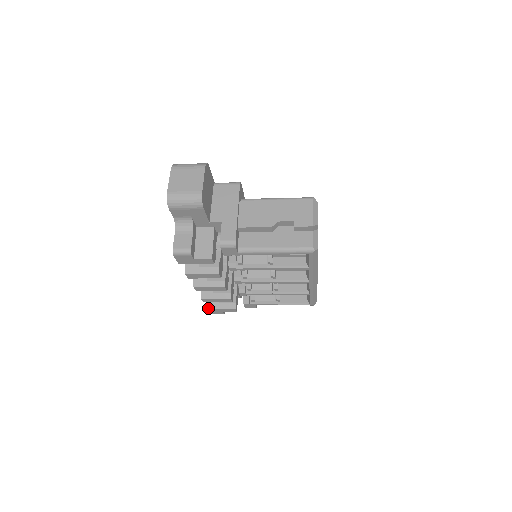
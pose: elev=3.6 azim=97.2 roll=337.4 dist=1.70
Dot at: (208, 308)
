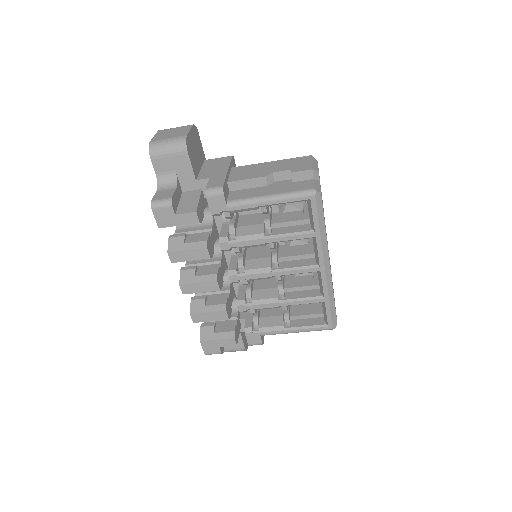
Dot at: (201, 340)
